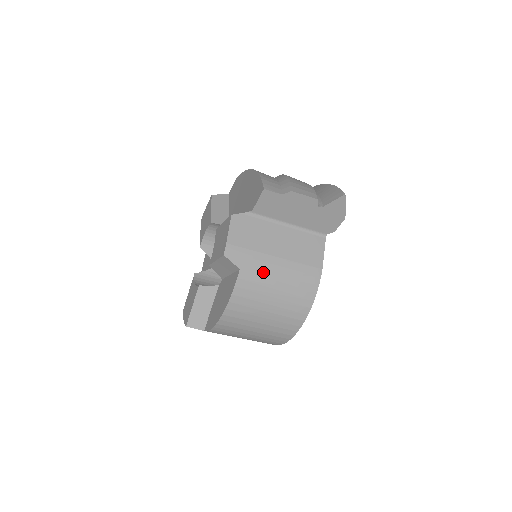
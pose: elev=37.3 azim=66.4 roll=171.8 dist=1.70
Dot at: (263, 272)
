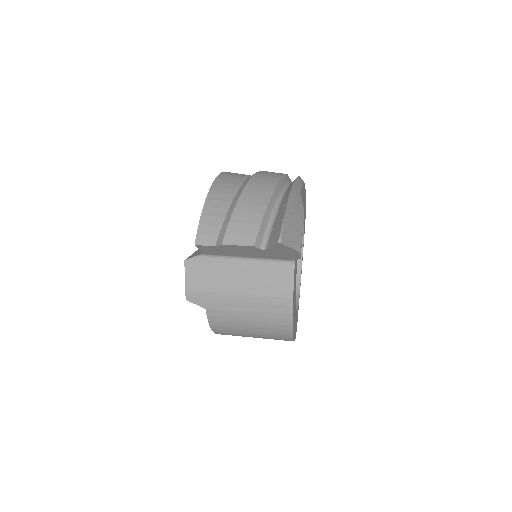
Dot at: (229, 309)
